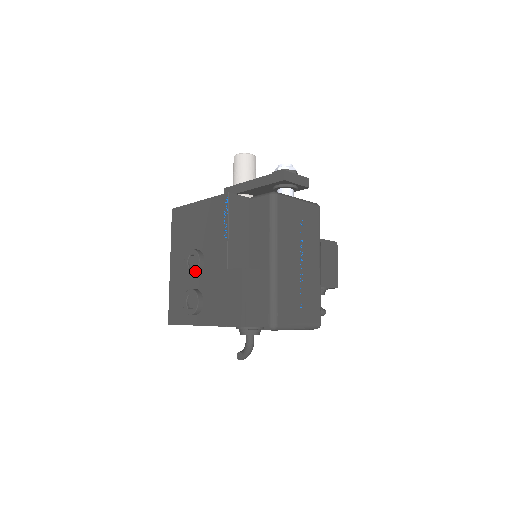
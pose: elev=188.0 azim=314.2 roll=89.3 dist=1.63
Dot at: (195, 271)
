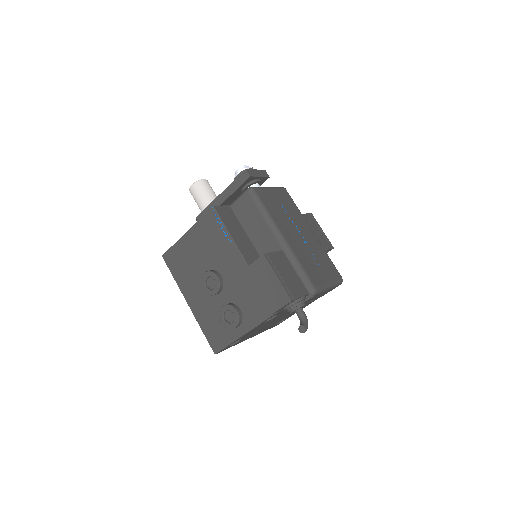
Dot at: (218, 288)
